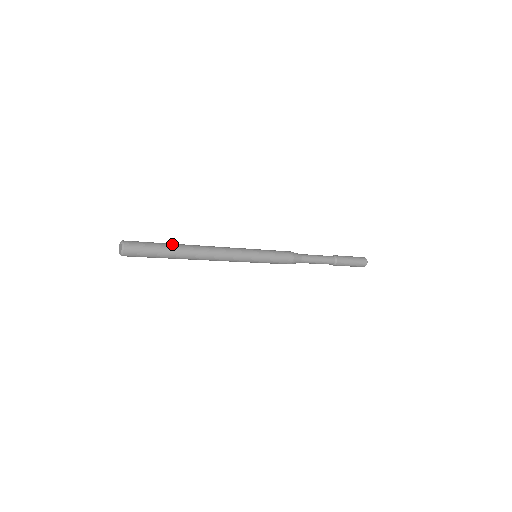
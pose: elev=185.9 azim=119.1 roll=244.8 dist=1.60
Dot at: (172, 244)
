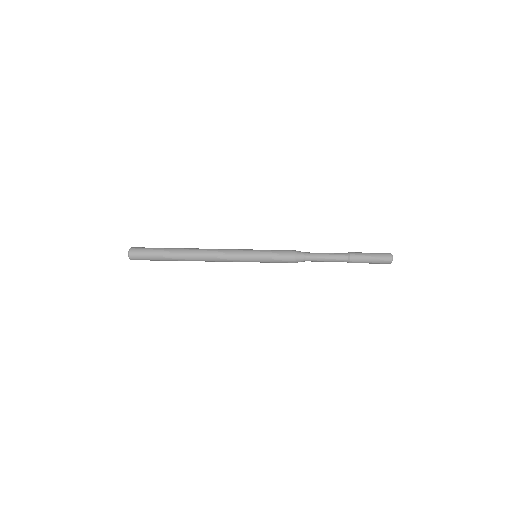
Dot at: (172, 249)
